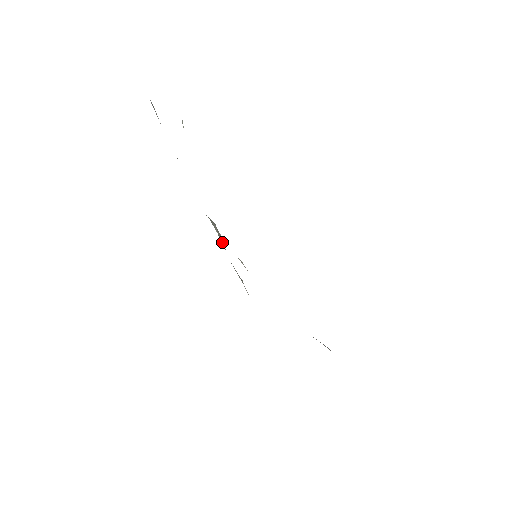
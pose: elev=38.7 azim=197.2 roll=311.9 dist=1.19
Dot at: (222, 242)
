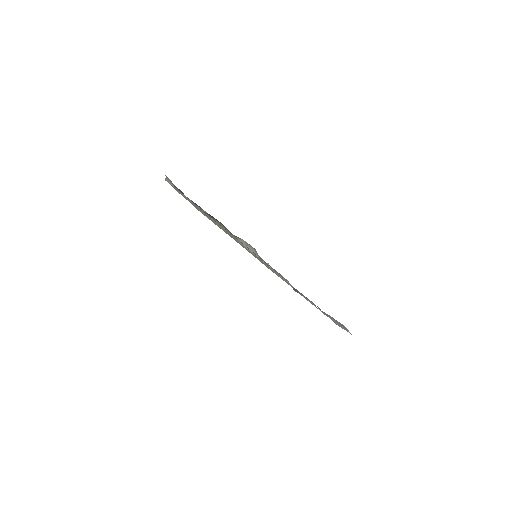
Dot at: occluded
